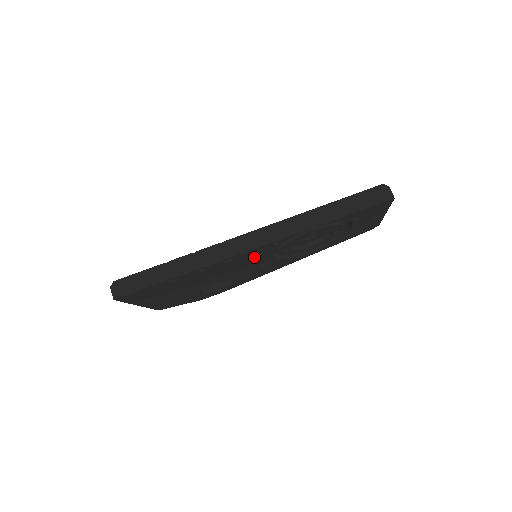
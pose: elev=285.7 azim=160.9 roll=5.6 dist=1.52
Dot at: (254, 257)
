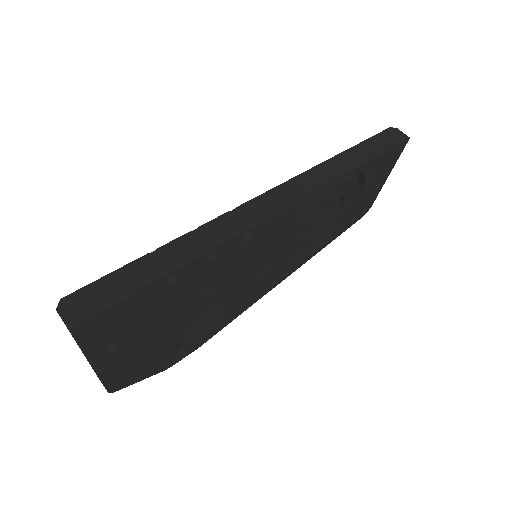
Dot at: (269, 240)
